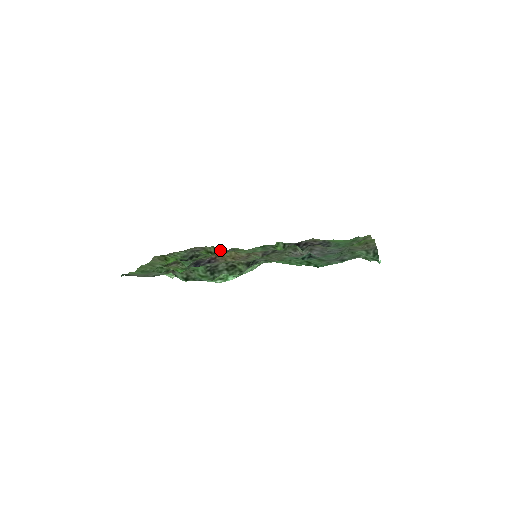
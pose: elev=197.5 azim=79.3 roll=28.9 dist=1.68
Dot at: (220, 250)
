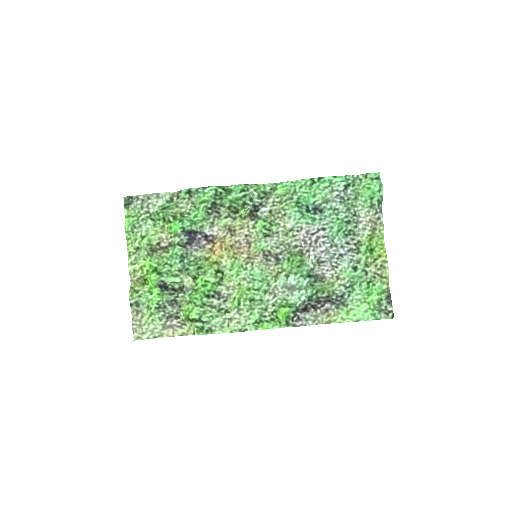
Dot at: (202, 330)
